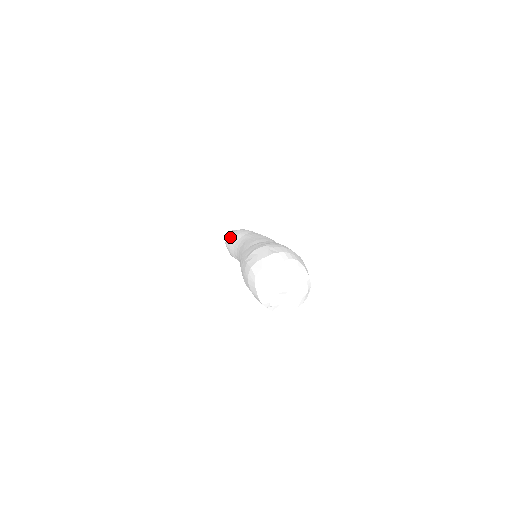
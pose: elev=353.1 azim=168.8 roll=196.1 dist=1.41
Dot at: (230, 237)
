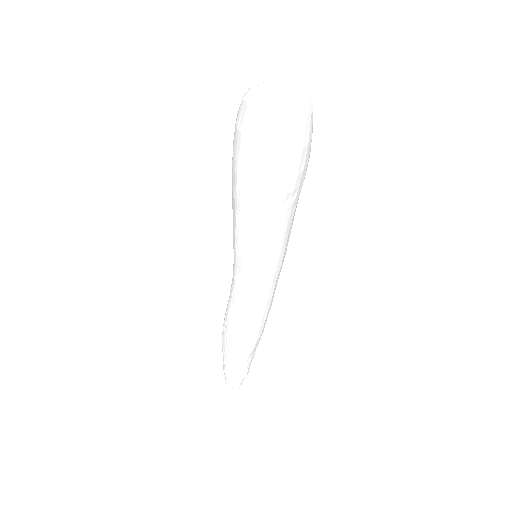
Dot at: occluded
